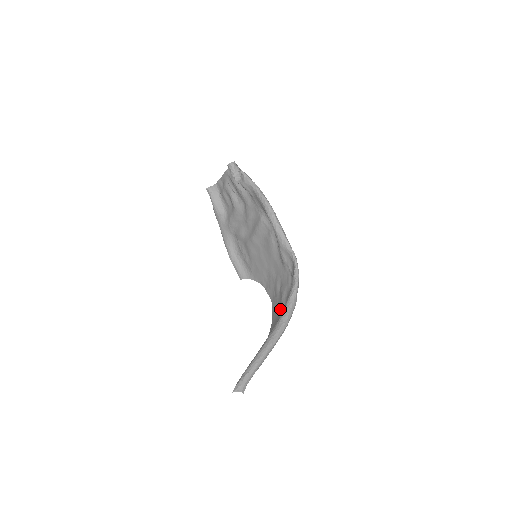
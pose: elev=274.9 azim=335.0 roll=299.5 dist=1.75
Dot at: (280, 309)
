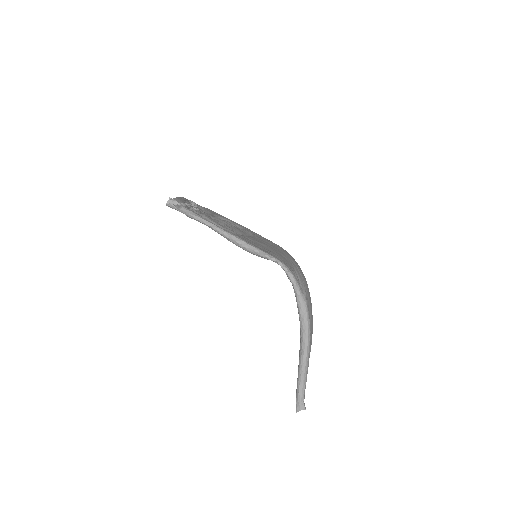
Dot at: occluded
